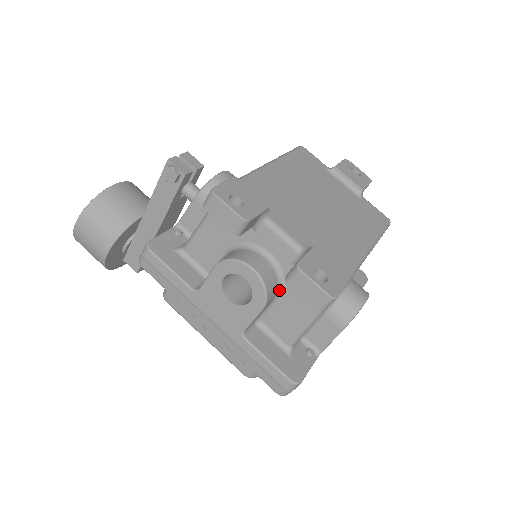
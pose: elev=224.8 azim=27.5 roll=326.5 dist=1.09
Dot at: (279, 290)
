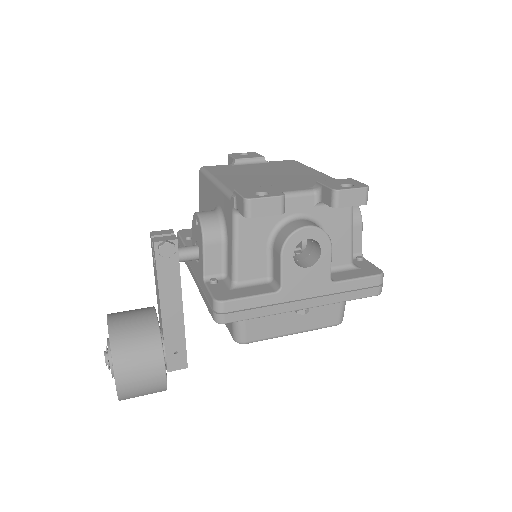
Dot at: occluded
